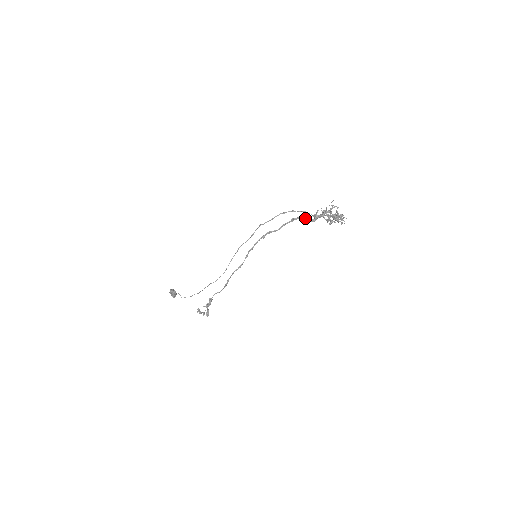
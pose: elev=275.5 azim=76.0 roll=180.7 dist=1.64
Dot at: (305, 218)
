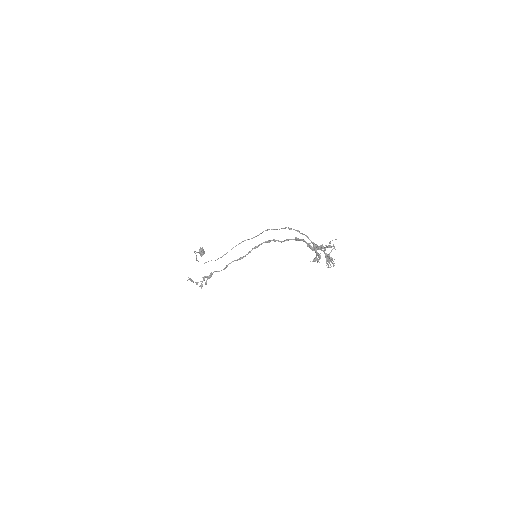
Dot at: (306, 243)
